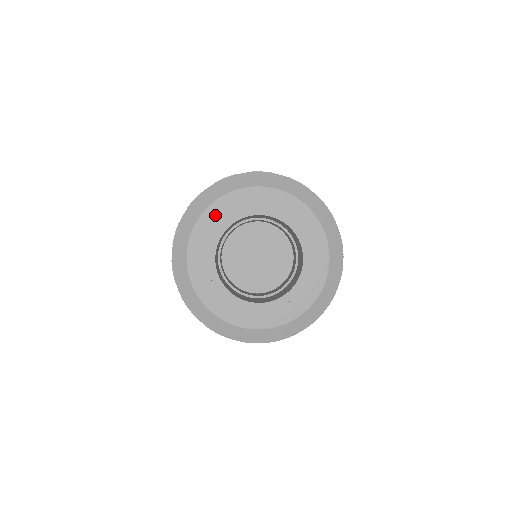
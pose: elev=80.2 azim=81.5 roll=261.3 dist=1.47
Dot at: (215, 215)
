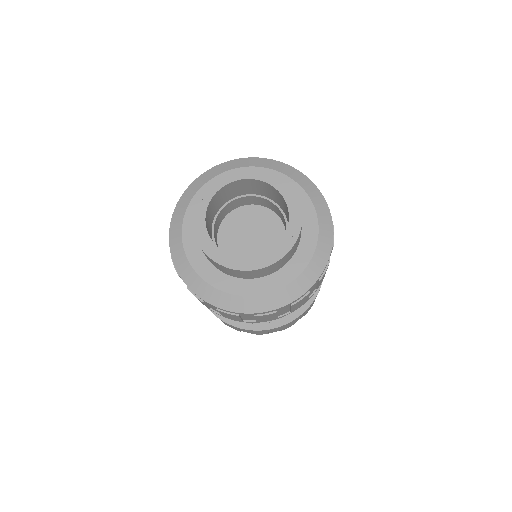
Dot at: occluded
